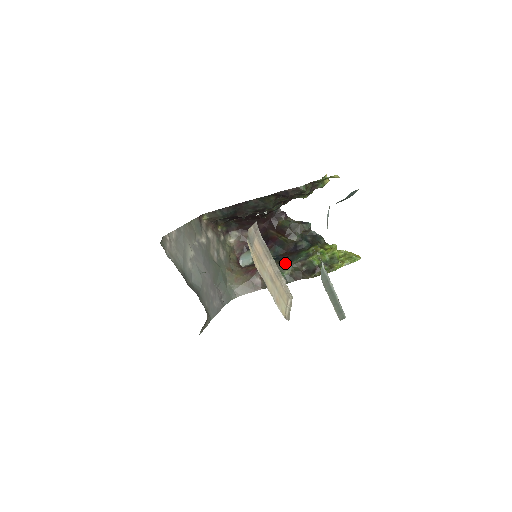
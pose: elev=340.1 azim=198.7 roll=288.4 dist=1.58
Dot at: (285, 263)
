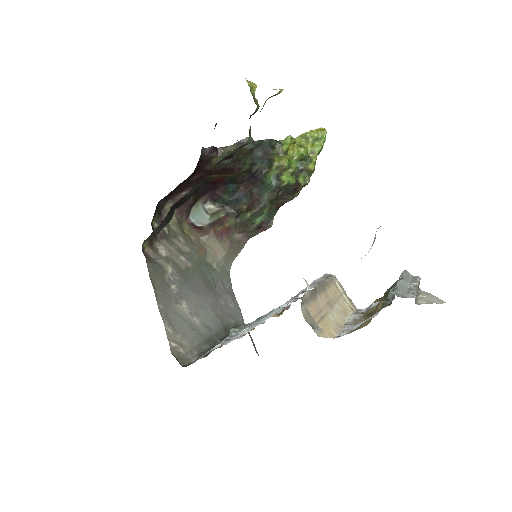
Dot at: (257, 203)
